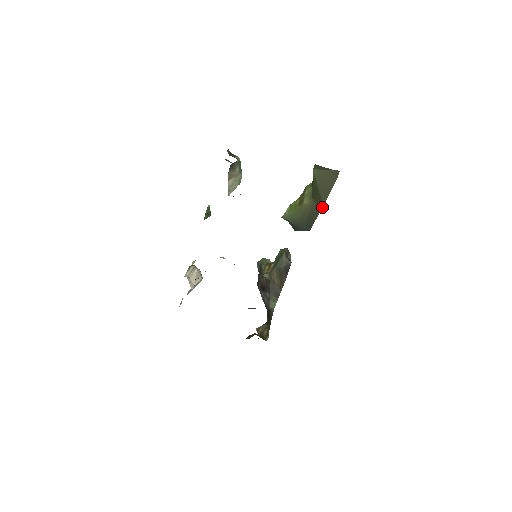
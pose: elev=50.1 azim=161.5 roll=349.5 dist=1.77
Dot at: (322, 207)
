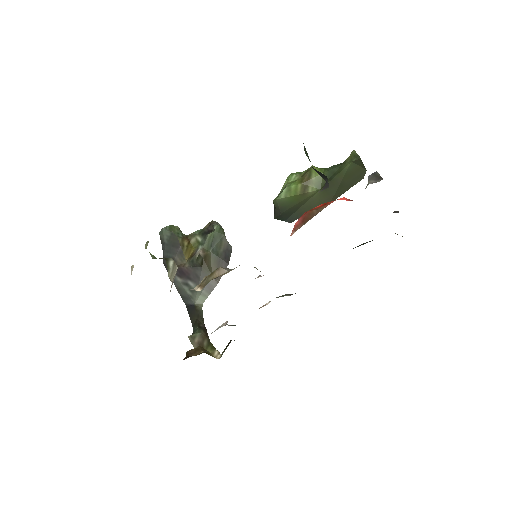
Dot at: occluded
